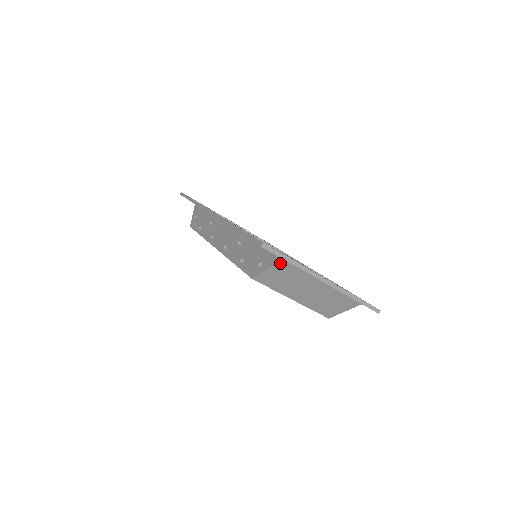
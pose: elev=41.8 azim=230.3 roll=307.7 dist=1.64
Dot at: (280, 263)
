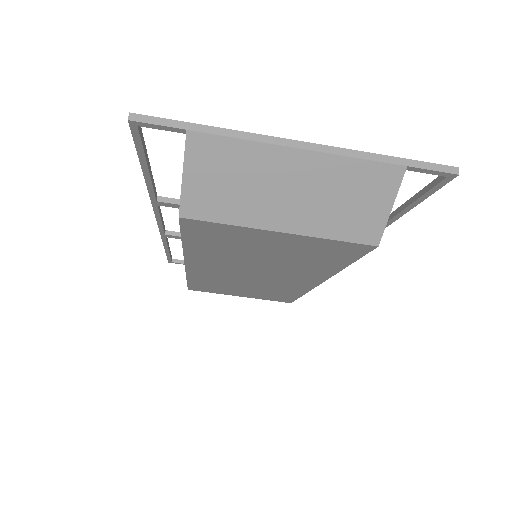
Dot at: (188, 144)
